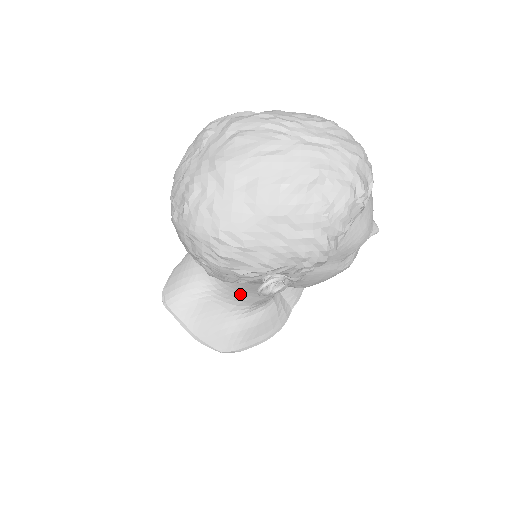
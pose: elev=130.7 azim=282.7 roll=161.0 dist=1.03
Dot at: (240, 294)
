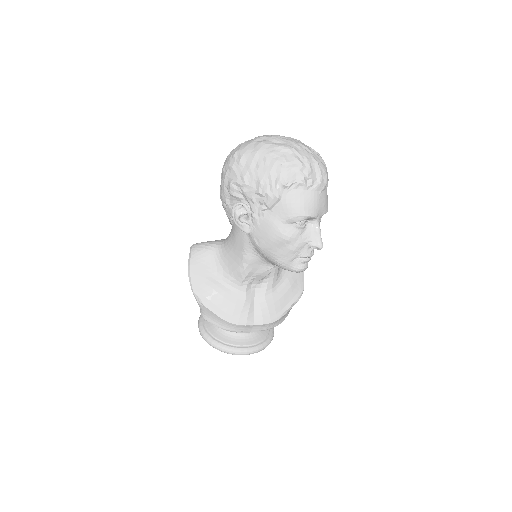
Dot at: (229, 255)
